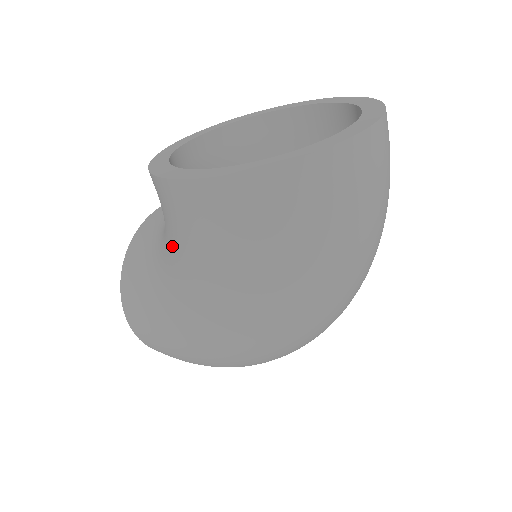
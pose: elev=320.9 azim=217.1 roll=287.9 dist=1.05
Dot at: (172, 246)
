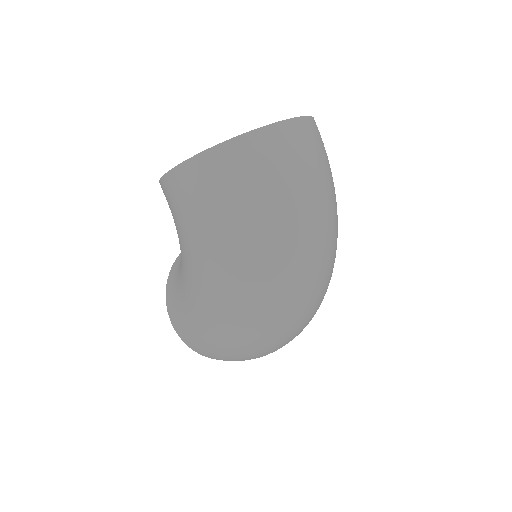
Dot at: occluded
